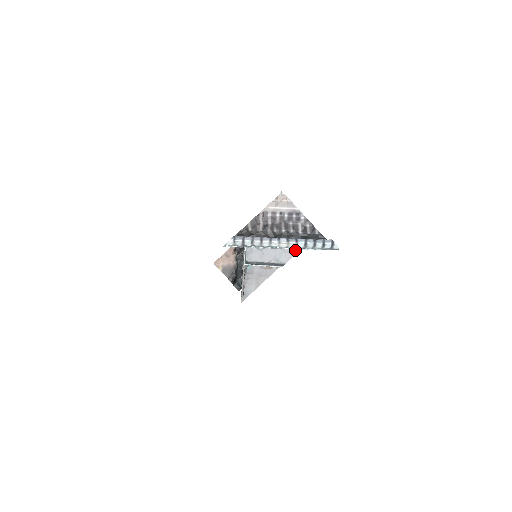
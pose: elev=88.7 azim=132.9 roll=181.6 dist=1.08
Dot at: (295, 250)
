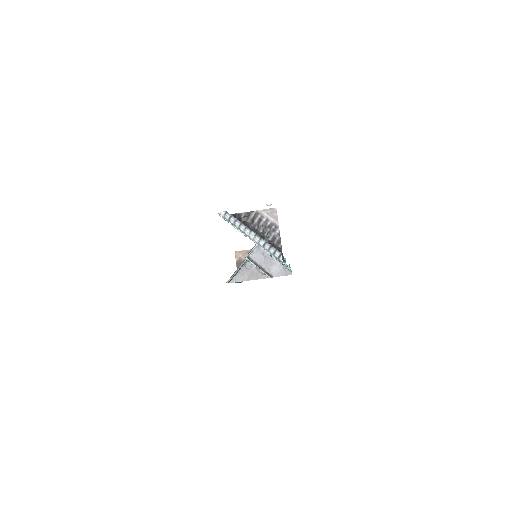
Dot at: (287, 273)
